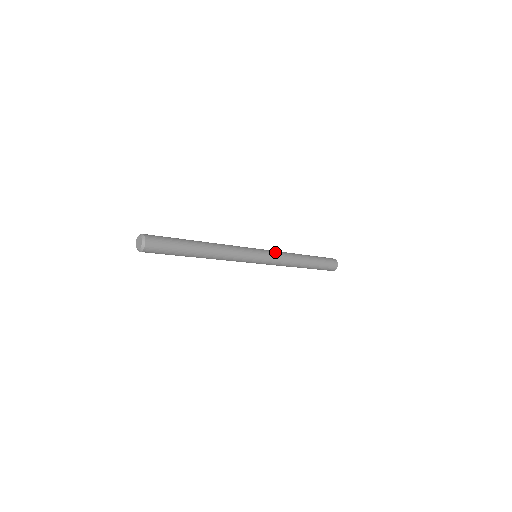
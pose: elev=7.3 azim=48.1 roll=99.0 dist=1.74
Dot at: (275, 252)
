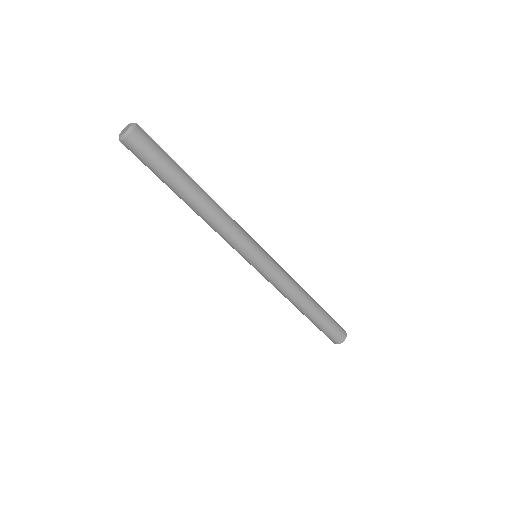
Dot at: occluded
